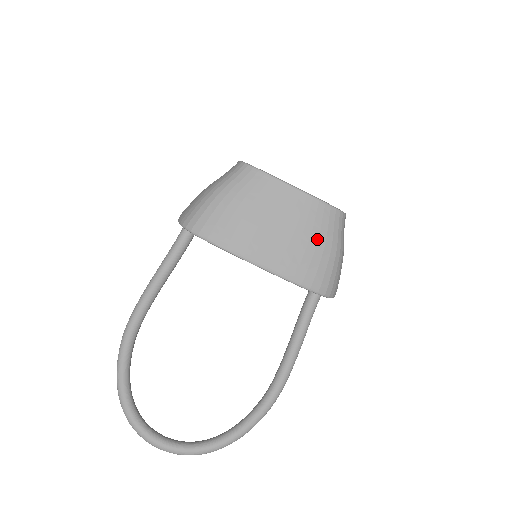
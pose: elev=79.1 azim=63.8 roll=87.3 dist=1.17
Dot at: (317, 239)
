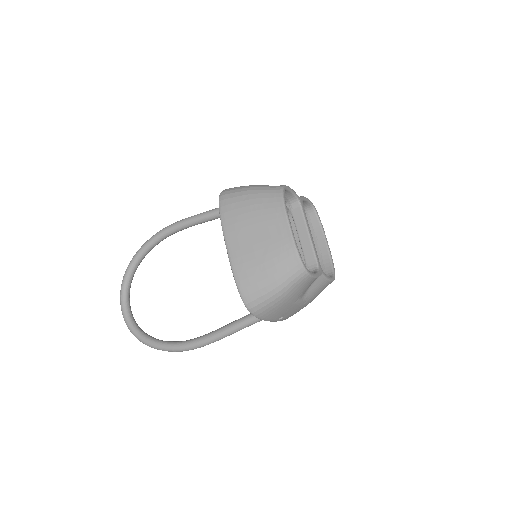
Dot at: (271, 266)
